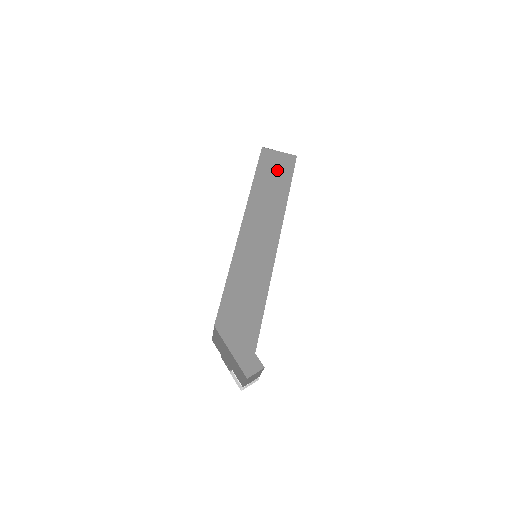
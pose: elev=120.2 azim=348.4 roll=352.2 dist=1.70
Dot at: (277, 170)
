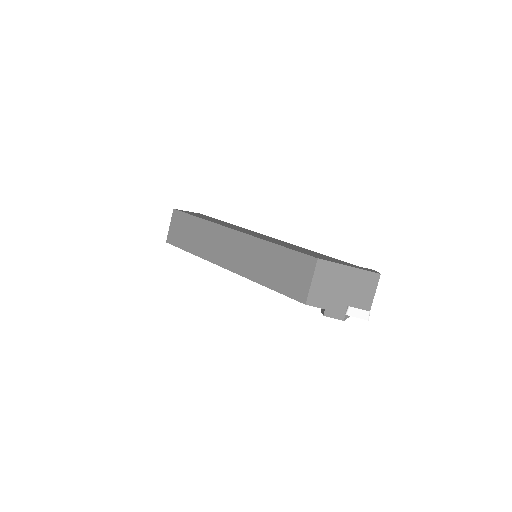
Dot at: occluded
